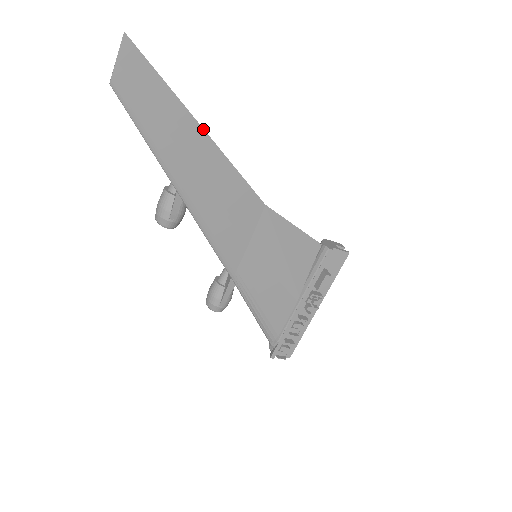
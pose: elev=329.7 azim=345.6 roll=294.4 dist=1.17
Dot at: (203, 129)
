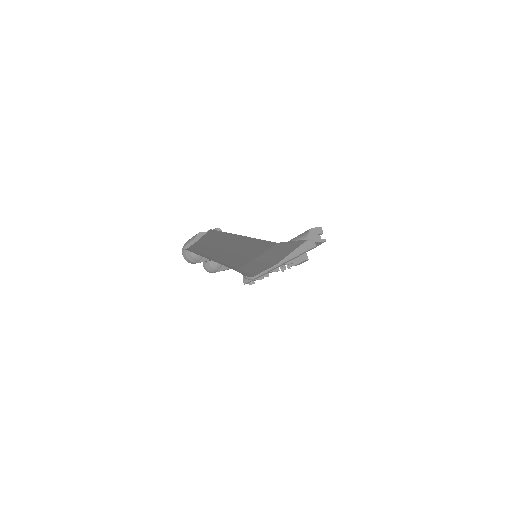
Dot at: (250, 237)
